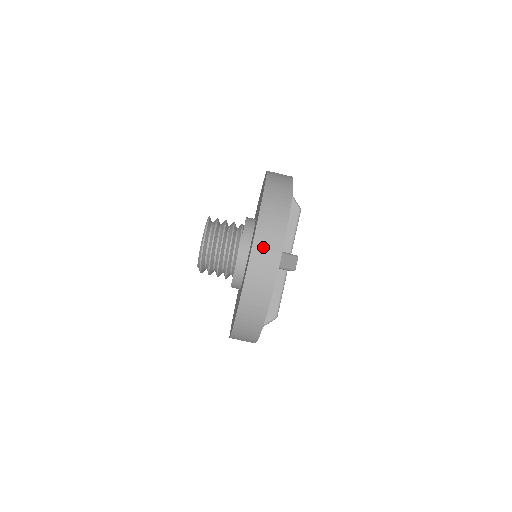
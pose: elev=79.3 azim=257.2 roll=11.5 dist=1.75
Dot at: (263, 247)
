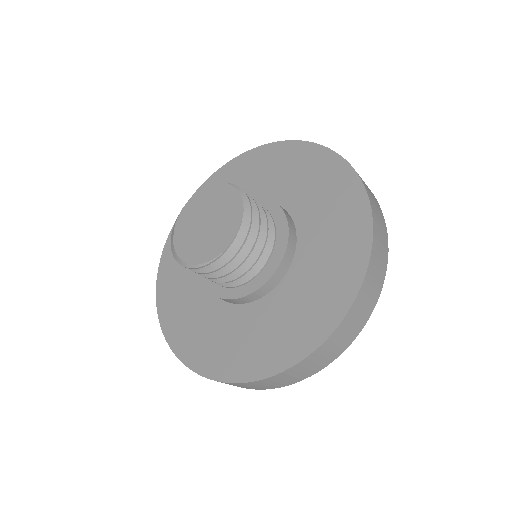
Dot at: occluded
